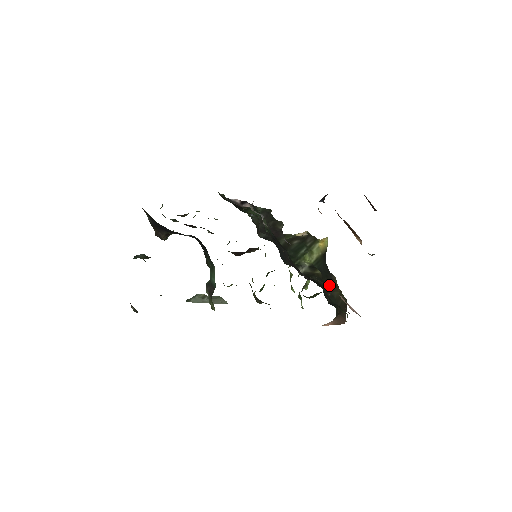
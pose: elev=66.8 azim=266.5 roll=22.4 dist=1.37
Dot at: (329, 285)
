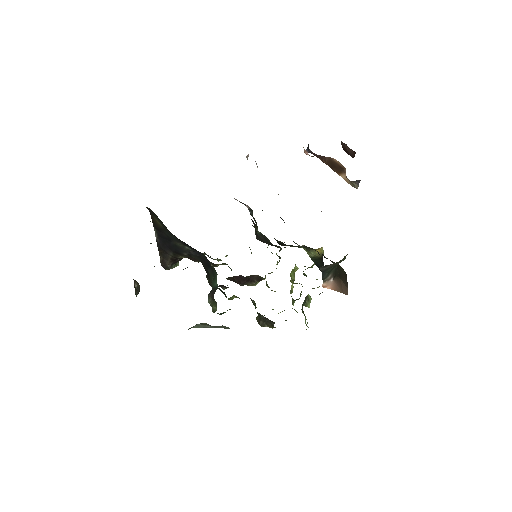
Dot at: occluded
